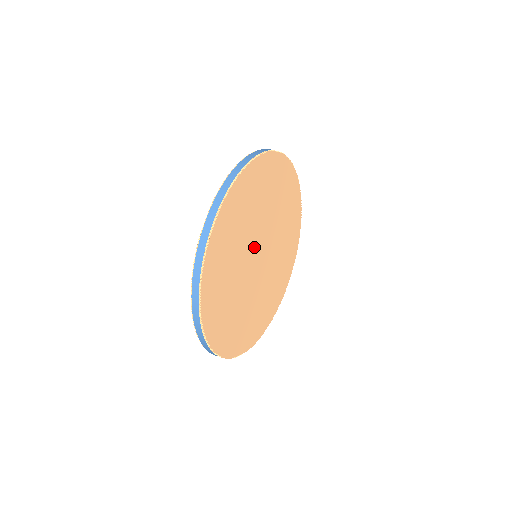
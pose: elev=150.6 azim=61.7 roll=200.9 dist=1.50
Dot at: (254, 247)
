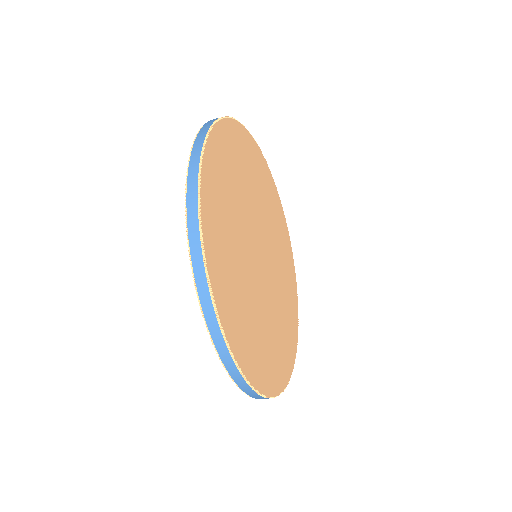
Dot at: (263, 236)
